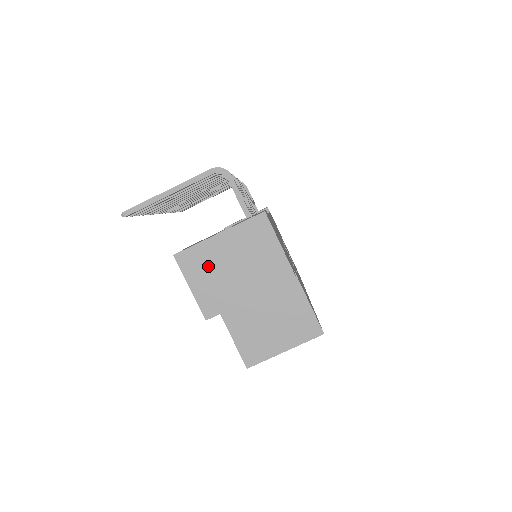
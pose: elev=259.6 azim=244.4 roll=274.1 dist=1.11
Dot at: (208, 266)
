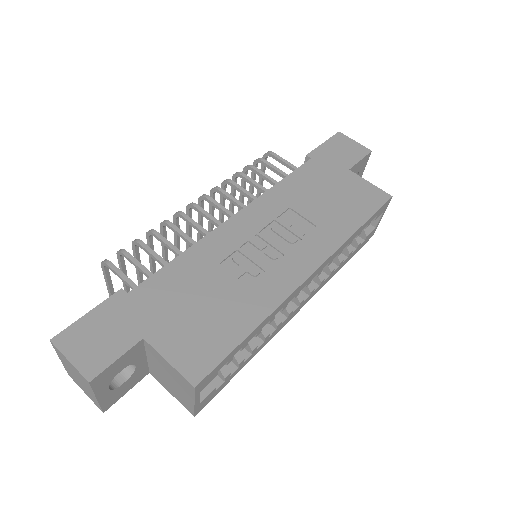
Dot at: (76, 380)
